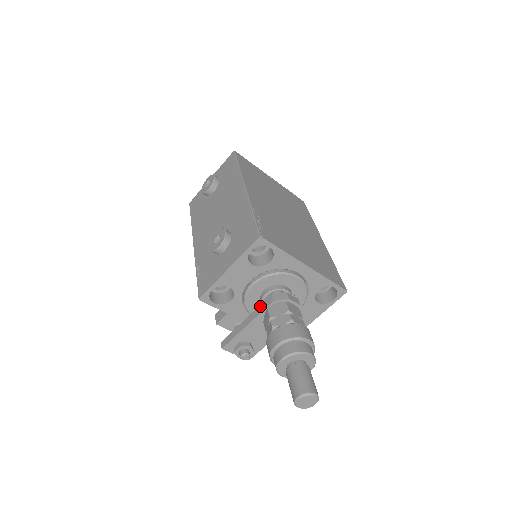
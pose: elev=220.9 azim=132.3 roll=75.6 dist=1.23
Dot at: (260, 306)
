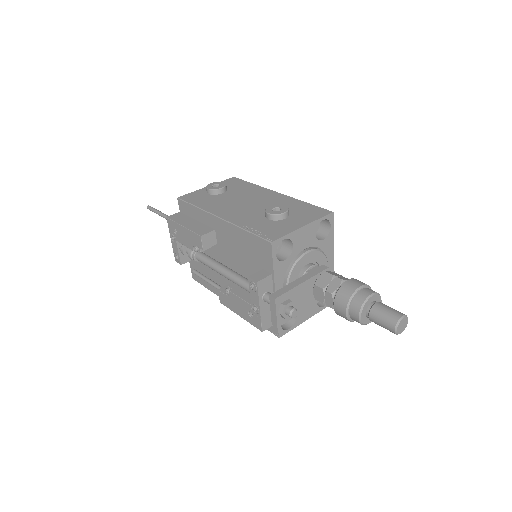
Dot at: (313, 270)
